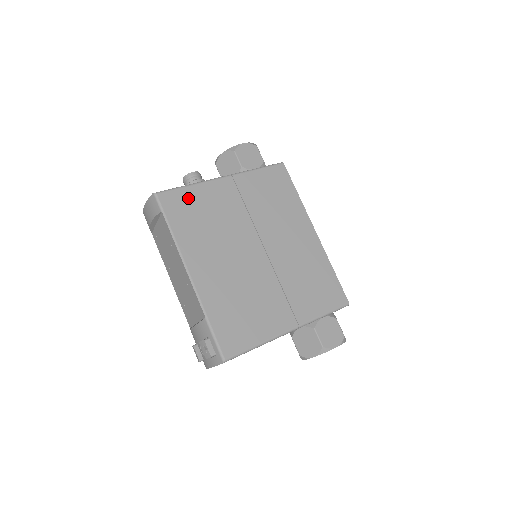
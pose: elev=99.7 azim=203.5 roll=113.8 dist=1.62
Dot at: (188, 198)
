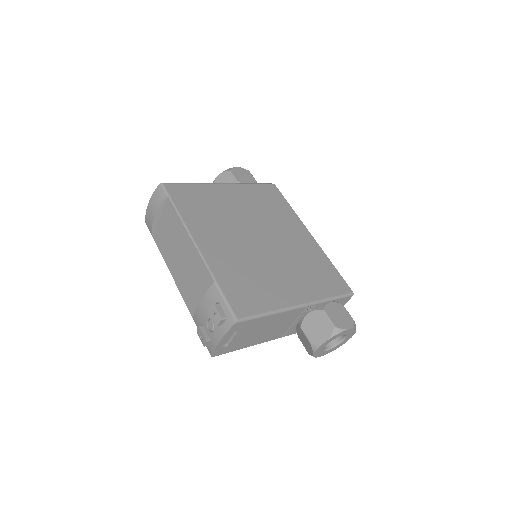
Dot at: (192, 191)
